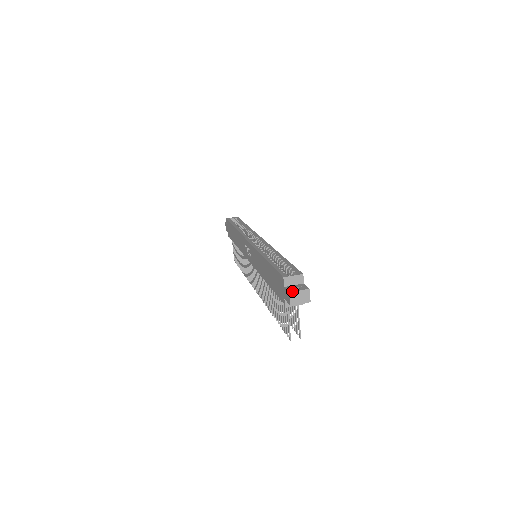
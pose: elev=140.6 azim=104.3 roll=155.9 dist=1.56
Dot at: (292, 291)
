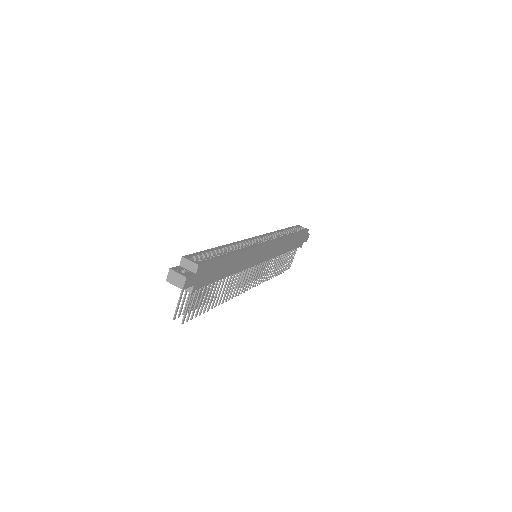
Dot at: (173, 269)
